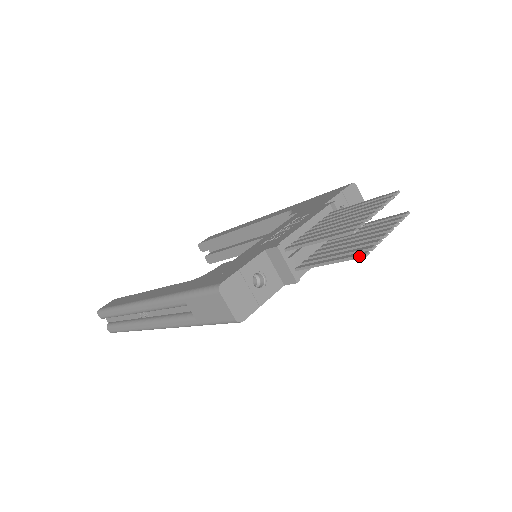
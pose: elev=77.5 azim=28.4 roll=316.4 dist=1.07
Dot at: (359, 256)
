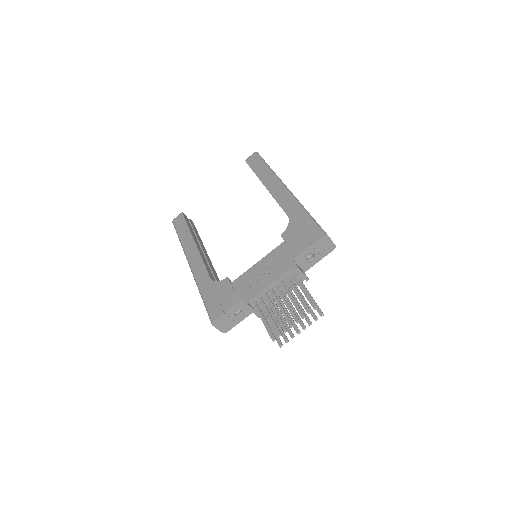
Dot at: (278, 344)
